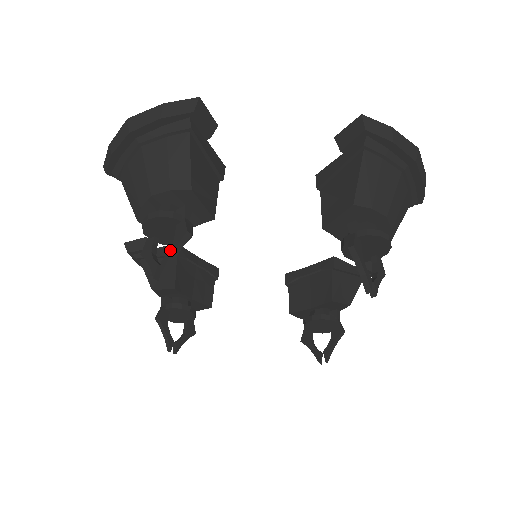
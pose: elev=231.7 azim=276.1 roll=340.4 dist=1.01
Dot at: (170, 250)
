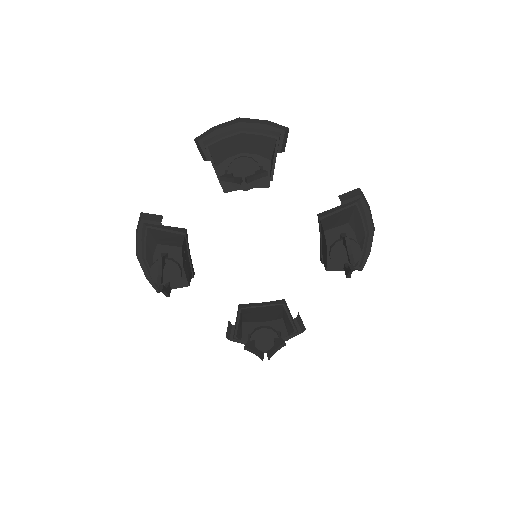
Dot at: (158, 273)
